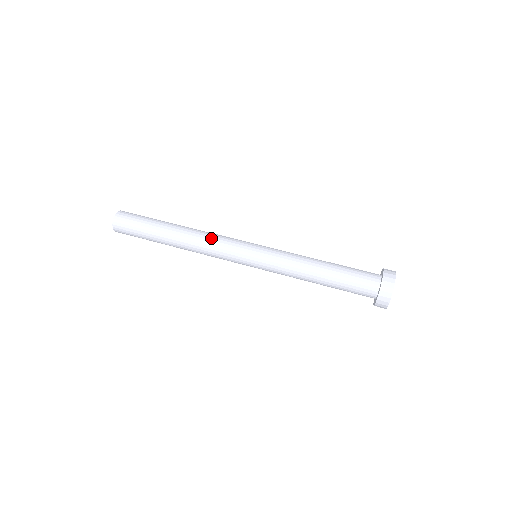
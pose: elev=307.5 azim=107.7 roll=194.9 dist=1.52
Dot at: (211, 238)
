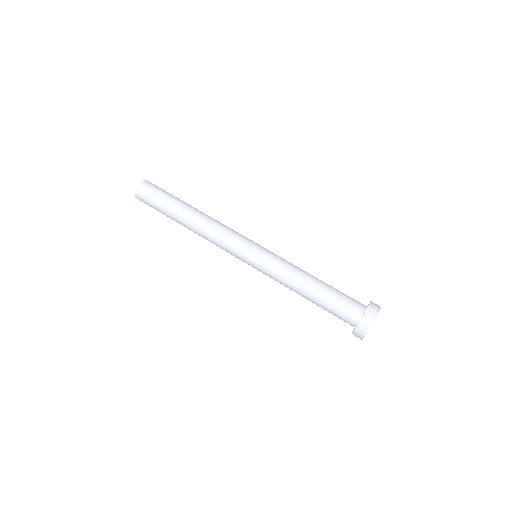
Dot at: (213, 239)
